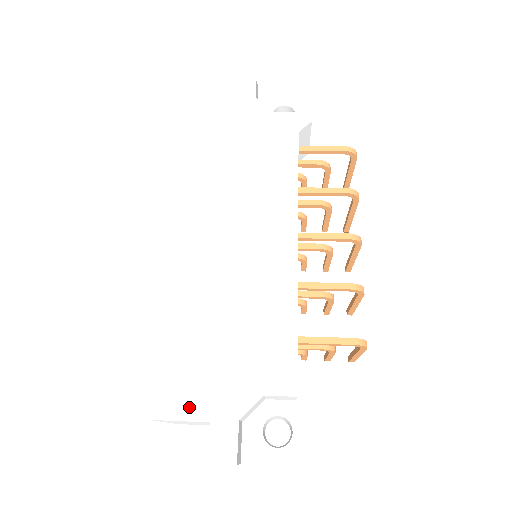
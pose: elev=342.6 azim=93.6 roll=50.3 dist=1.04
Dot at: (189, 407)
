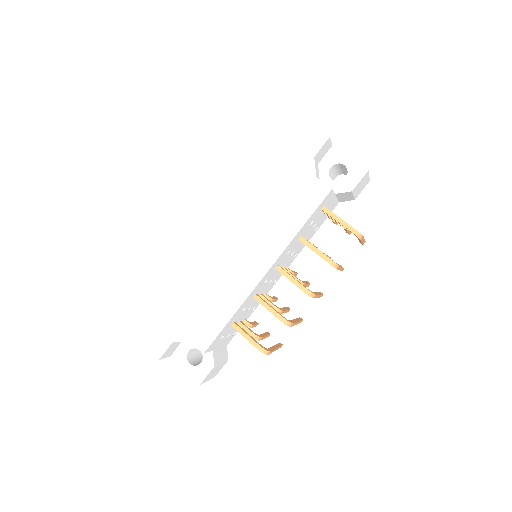
Dot at: (156, 319)
